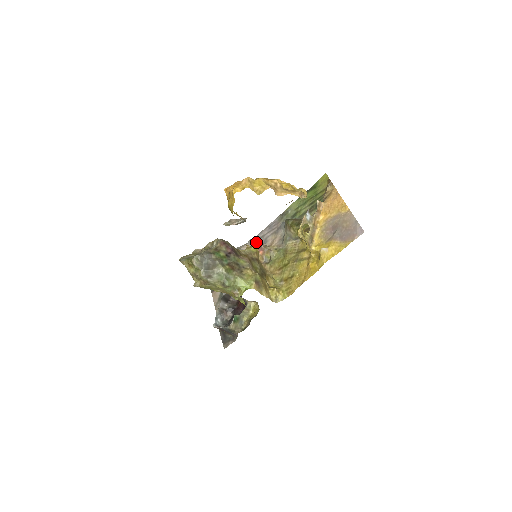
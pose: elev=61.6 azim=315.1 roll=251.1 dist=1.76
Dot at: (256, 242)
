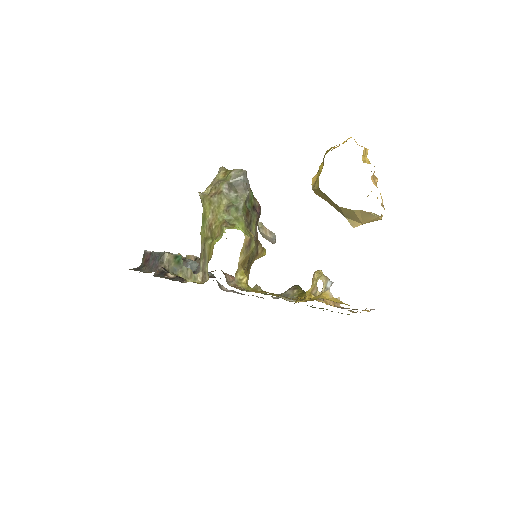
Dot at: (238, 292)
